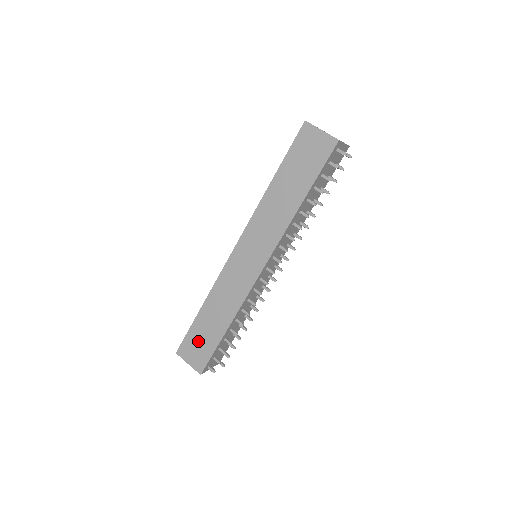
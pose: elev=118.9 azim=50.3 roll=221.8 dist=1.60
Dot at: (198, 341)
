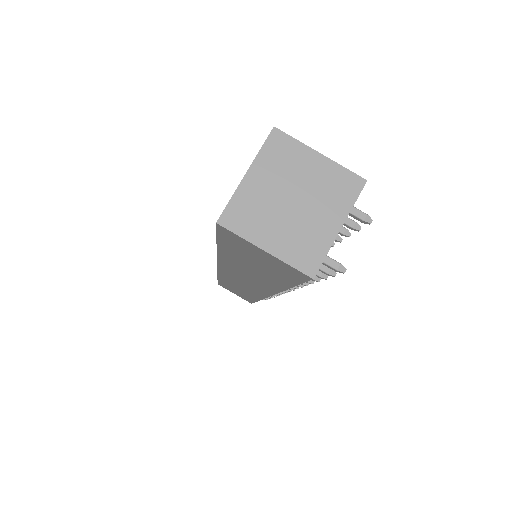
Dot at: occluded
